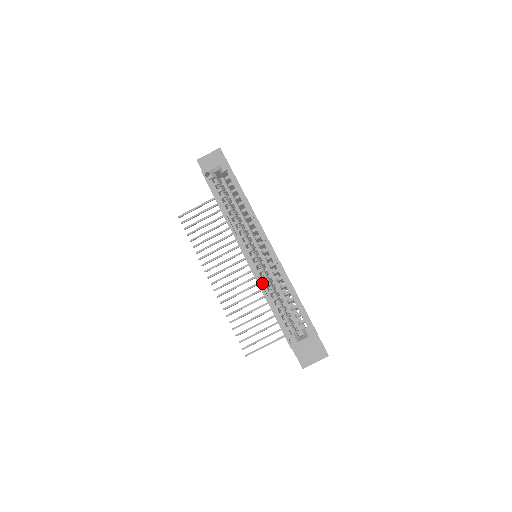
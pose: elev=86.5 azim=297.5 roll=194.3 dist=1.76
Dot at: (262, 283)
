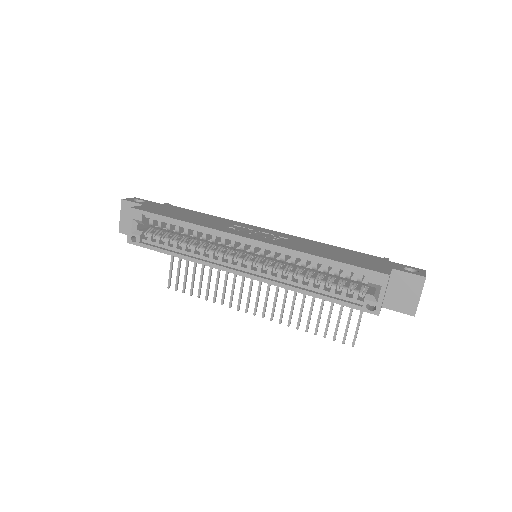
Dot at: (283, 282)
